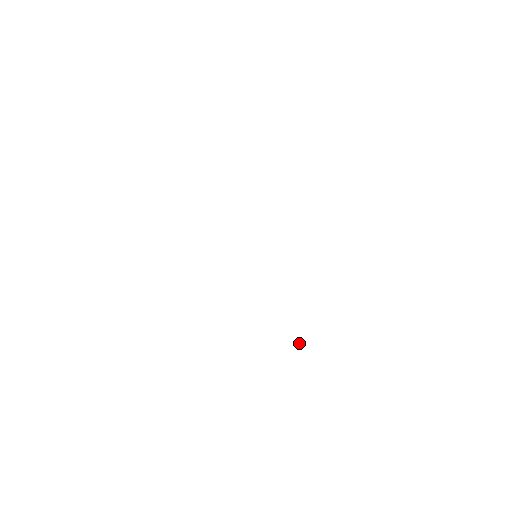
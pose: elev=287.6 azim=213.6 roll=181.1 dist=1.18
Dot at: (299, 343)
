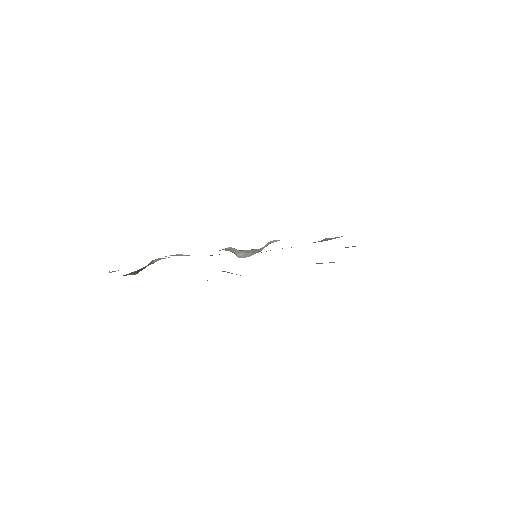
Dot at: occluded
